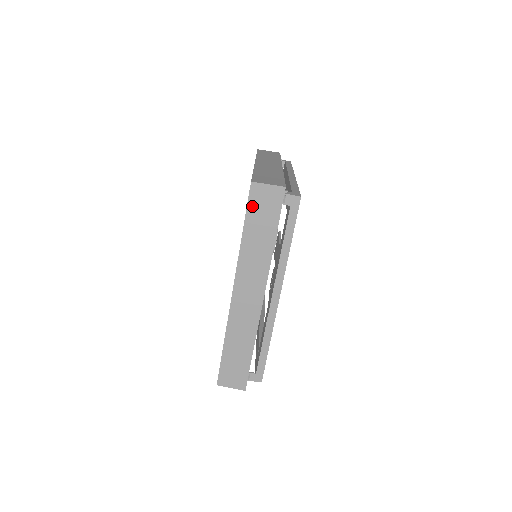
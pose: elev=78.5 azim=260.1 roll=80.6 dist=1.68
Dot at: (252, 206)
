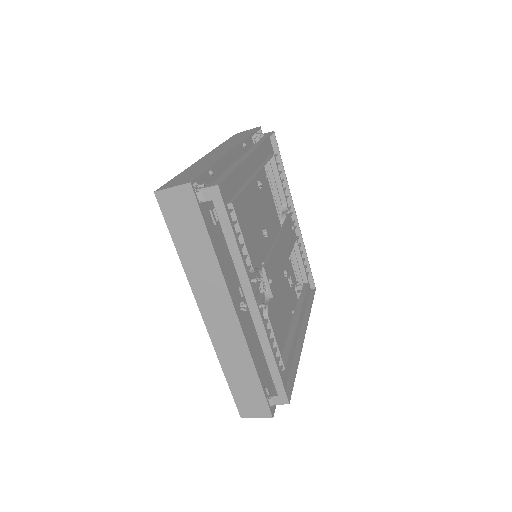
Dot at: (169, 218)
